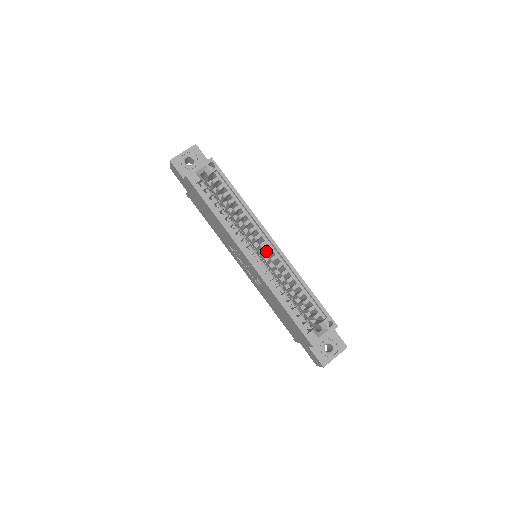
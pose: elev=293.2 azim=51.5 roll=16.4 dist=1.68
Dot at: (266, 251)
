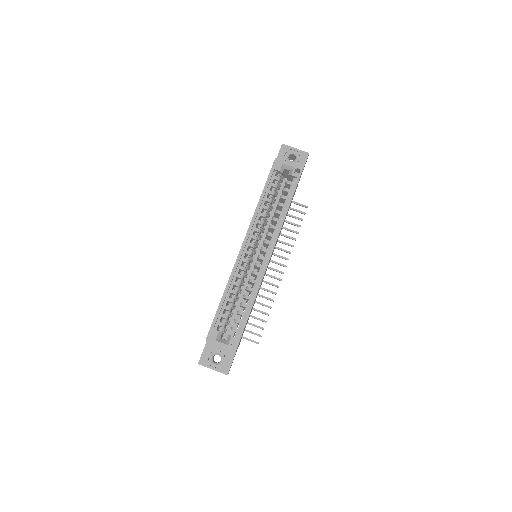
Dot at: (260, 255)
